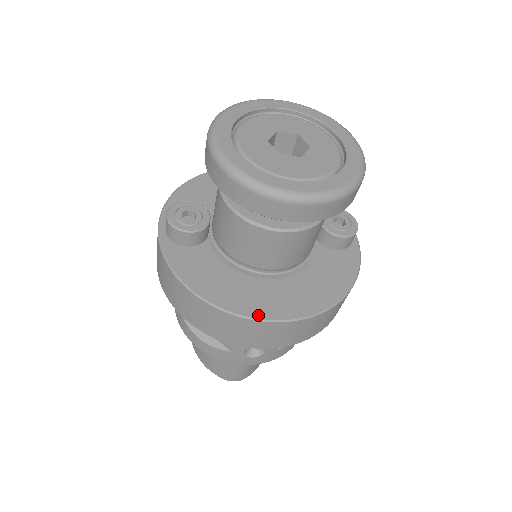
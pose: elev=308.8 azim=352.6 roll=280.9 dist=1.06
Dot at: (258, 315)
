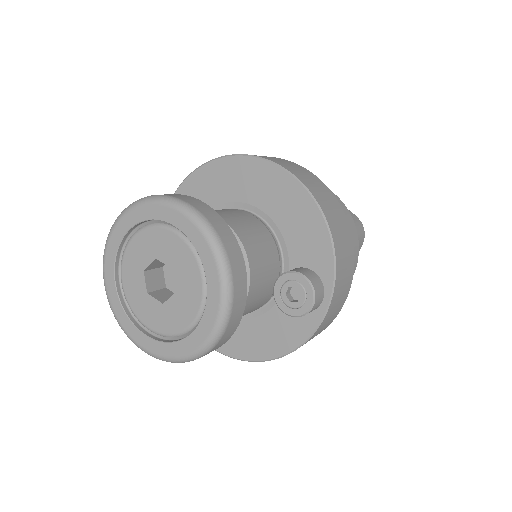
Dot at: occluded
